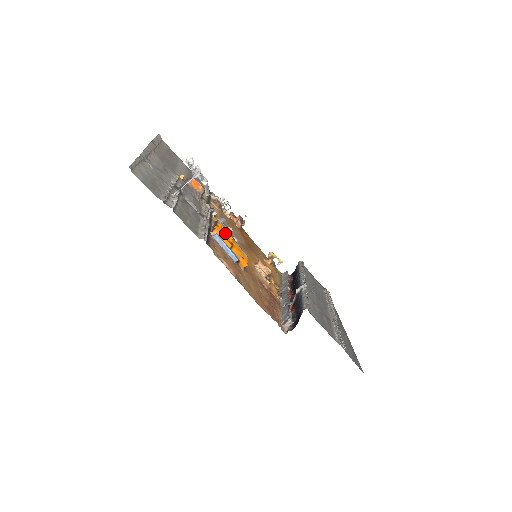
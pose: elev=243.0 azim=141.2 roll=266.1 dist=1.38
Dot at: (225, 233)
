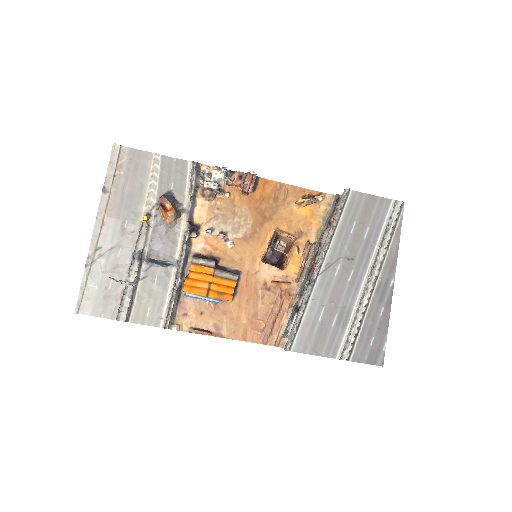
Dot at: (200, 277)
